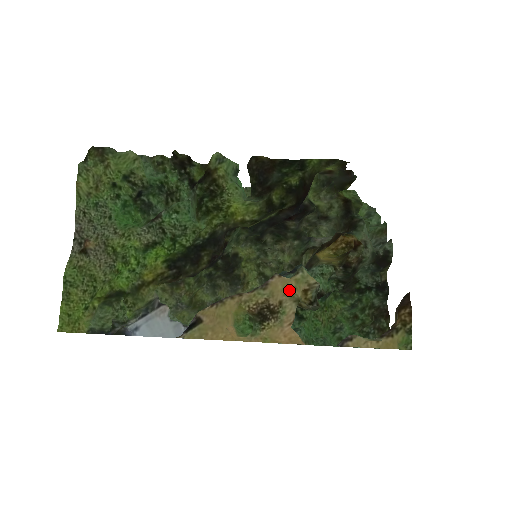
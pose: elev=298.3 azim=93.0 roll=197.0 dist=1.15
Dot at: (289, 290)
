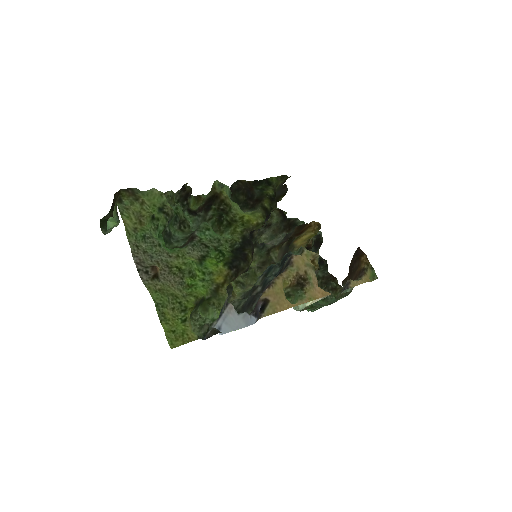
Dot at: (306, 262)
